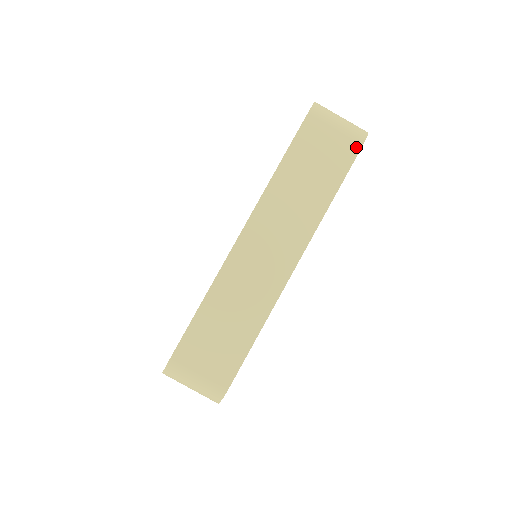
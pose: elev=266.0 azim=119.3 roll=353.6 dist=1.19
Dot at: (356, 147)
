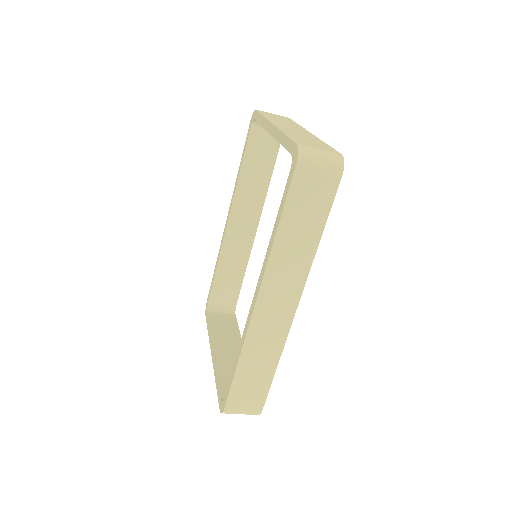
Dot at: occluded
